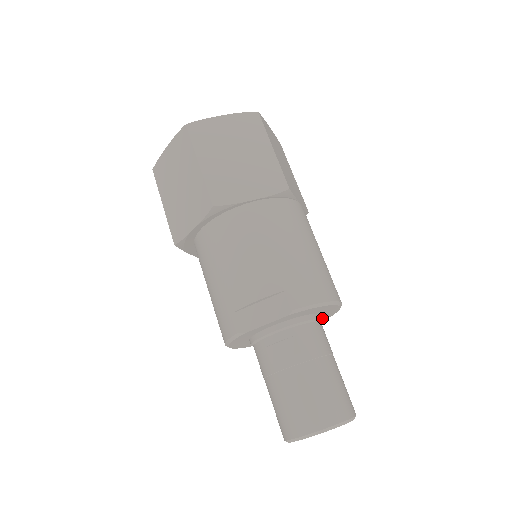
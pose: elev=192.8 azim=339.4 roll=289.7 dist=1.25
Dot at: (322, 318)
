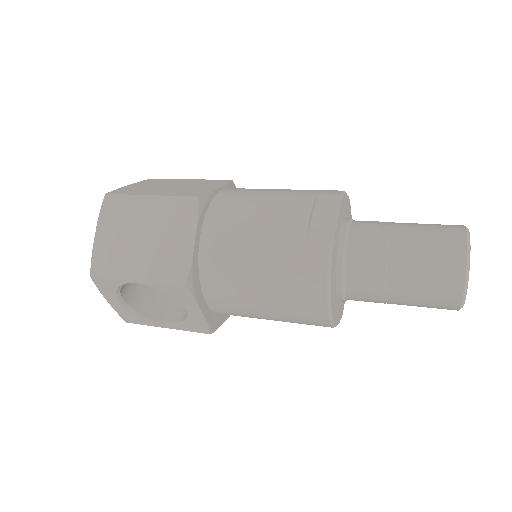
Dot at: occluded
